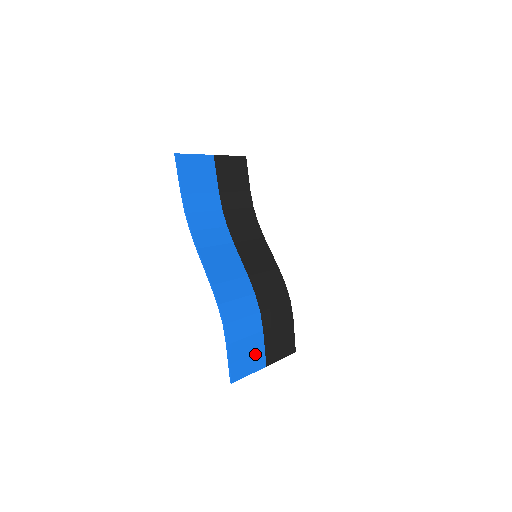
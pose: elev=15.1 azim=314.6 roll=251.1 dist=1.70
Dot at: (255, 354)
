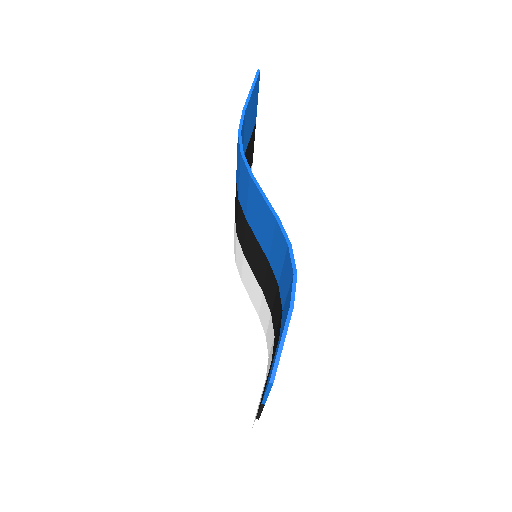
Dot at: occluded
